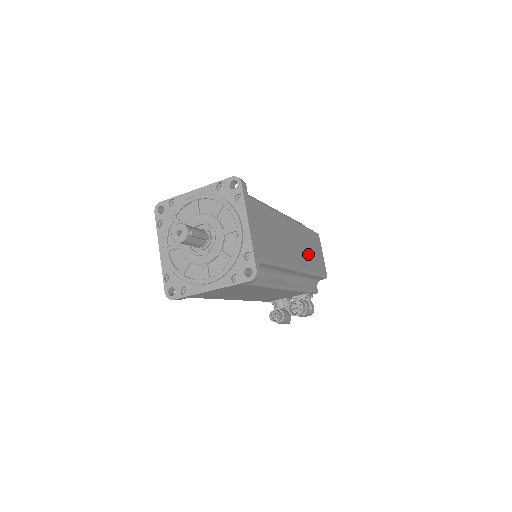
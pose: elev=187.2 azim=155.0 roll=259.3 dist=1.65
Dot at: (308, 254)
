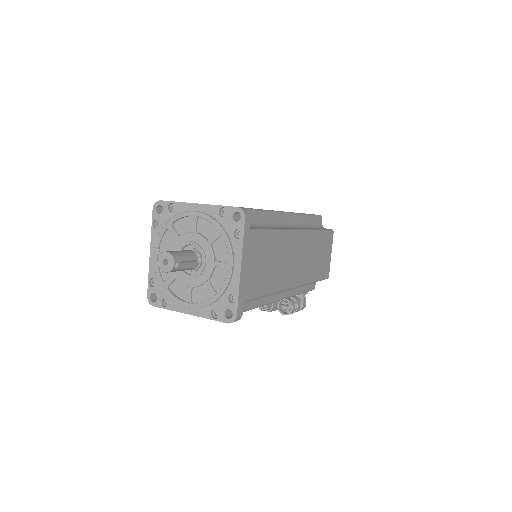
Dot at: (311, 263)
